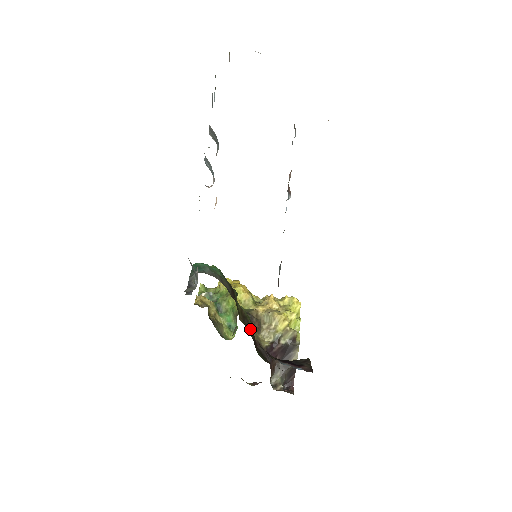
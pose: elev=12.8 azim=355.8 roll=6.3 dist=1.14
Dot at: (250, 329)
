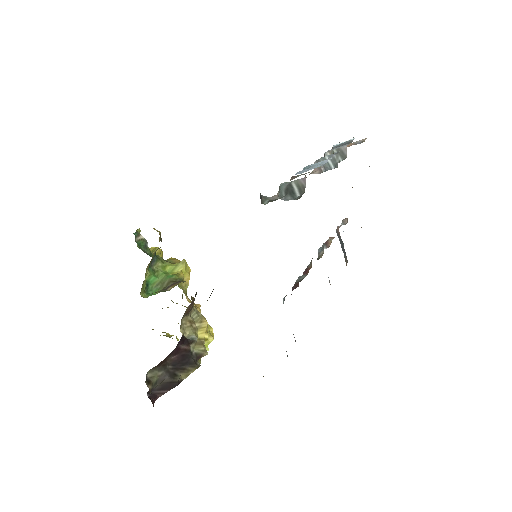
Dot at: occluded
